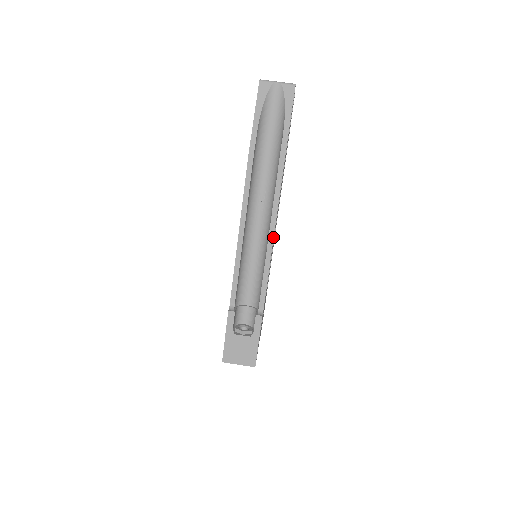
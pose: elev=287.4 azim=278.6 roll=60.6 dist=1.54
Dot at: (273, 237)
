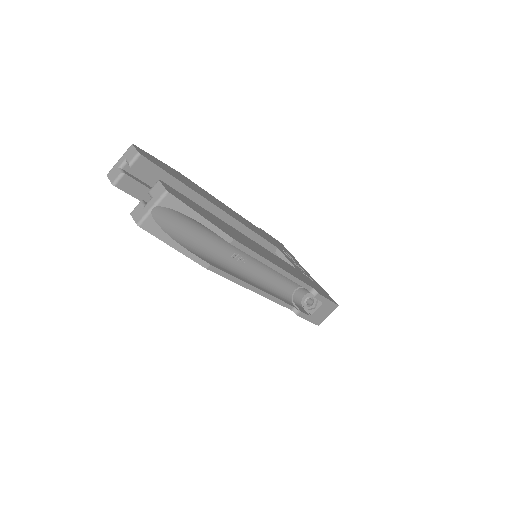
Dot at: (278, 268)
